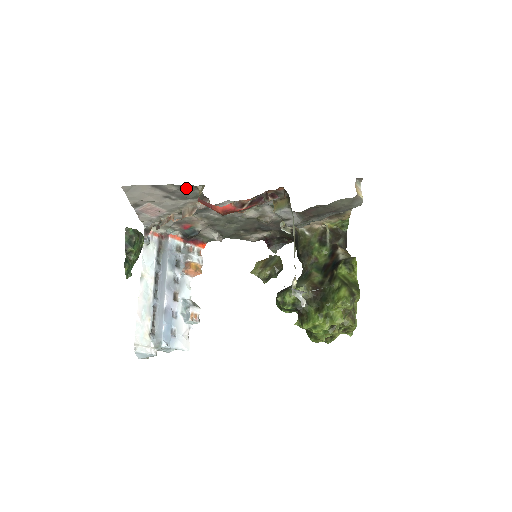
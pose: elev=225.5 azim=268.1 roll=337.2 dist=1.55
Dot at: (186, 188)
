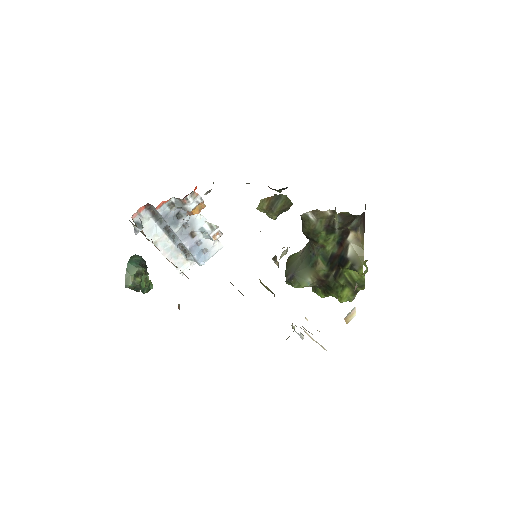
Dot at: occluded
